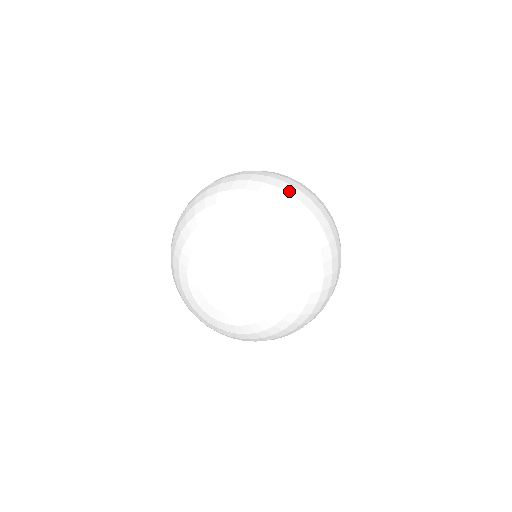
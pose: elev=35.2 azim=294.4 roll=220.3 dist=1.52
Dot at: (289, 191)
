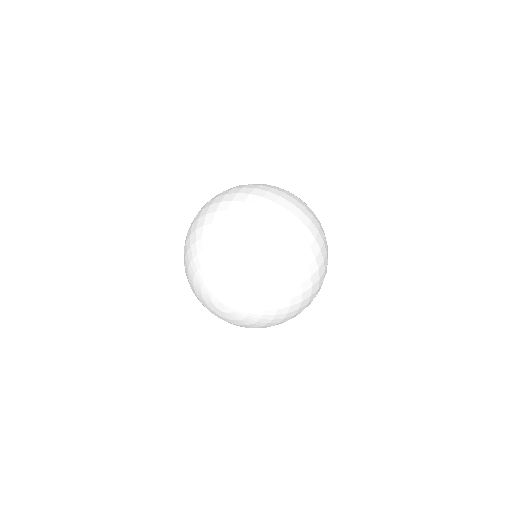
Dot at: (248, 212)
